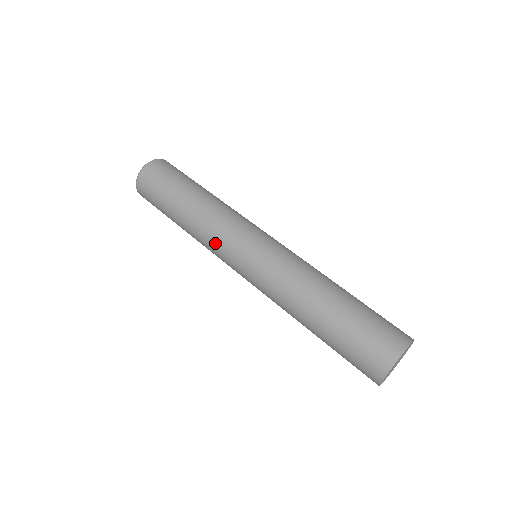
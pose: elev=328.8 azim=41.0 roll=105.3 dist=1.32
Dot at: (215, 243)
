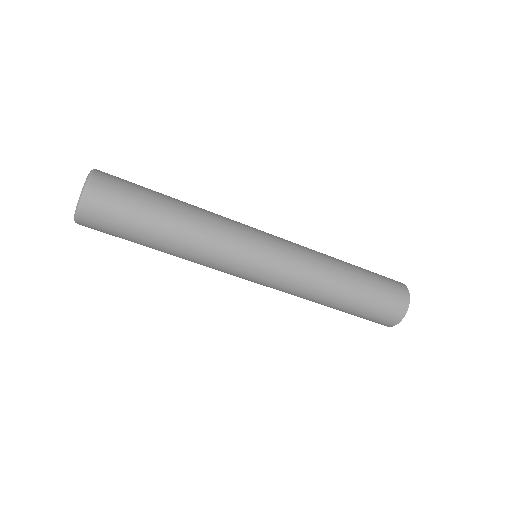
Dot at: (220, 264)
